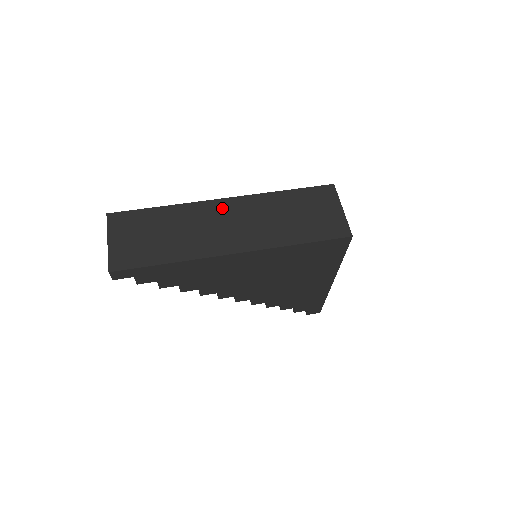
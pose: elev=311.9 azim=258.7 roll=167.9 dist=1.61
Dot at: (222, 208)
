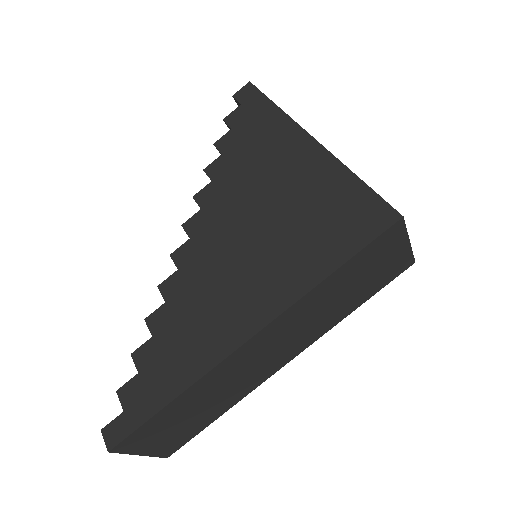
Dot at: (255, 347)
